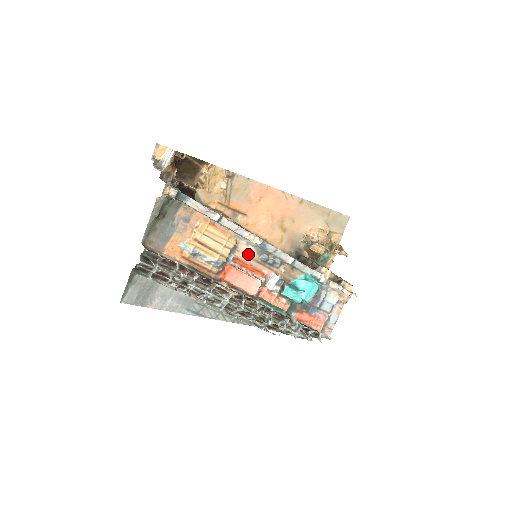
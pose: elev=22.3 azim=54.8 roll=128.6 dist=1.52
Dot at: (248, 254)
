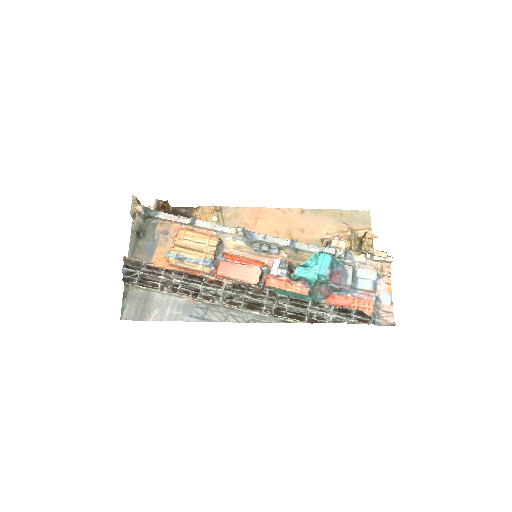
Dot at: (238, 248)
